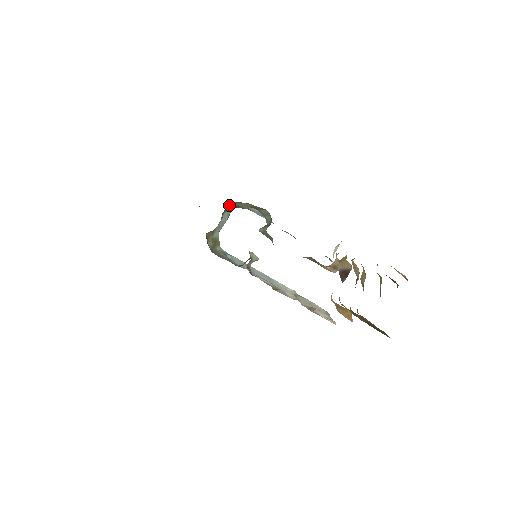
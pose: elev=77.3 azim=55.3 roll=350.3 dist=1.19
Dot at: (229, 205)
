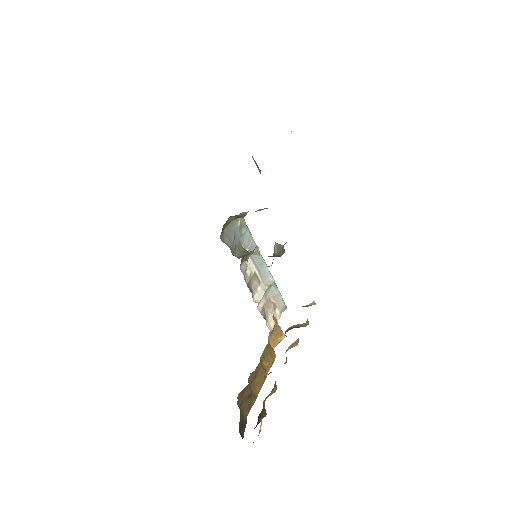
Dot at: occluded
